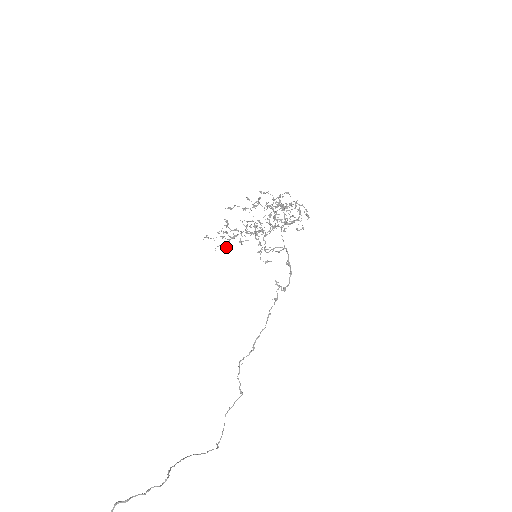
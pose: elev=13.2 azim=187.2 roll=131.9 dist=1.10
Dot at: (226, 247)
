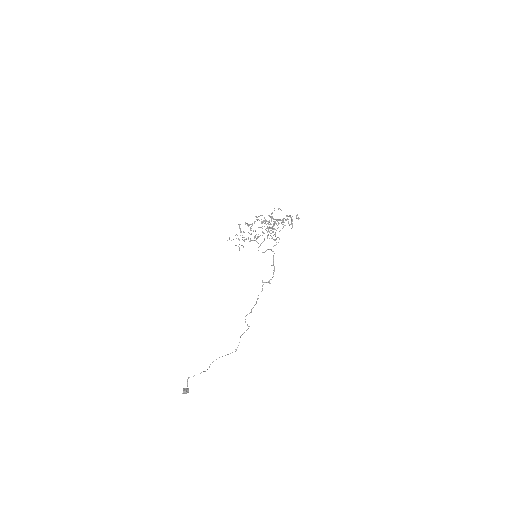
Dot at: (239, 249)
